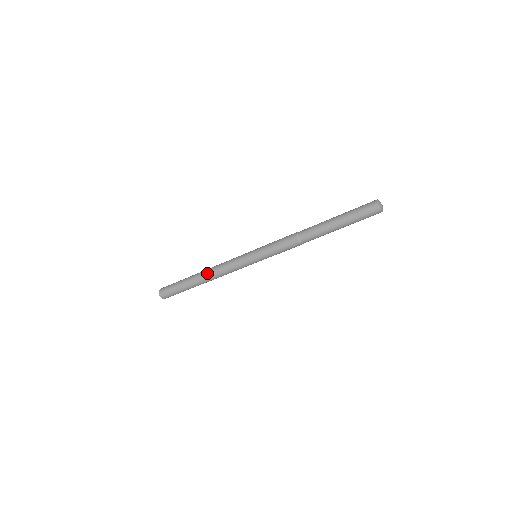
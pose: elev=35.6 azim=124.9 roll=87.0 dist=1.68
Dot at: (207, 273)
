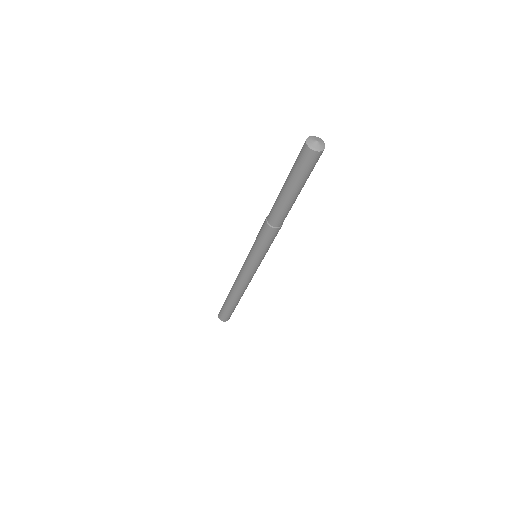
Dot at: (233, 284)
